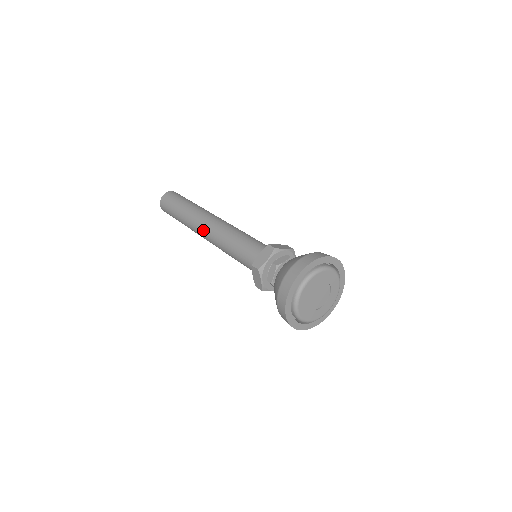
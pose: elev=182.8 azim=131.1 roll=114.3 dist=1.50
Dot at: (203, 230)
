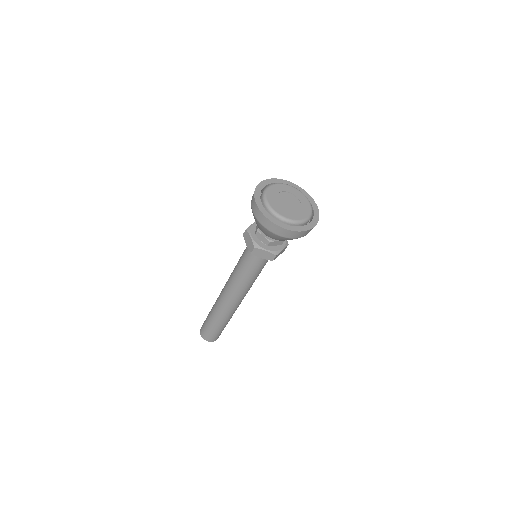
Dot at: (223, 290)
